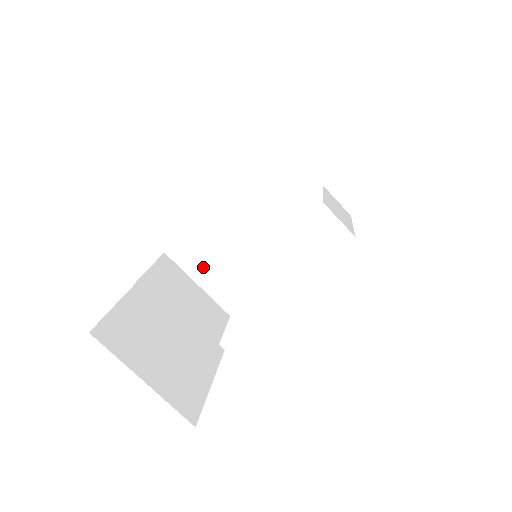
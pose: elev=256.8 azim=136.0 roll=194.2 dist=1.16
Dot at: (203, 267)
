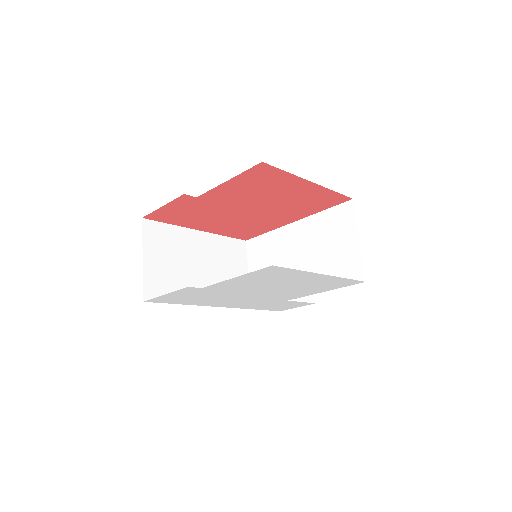
Dot at: (157, 252)
